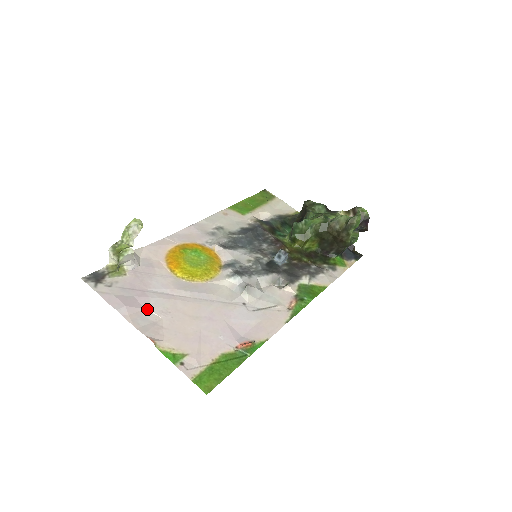
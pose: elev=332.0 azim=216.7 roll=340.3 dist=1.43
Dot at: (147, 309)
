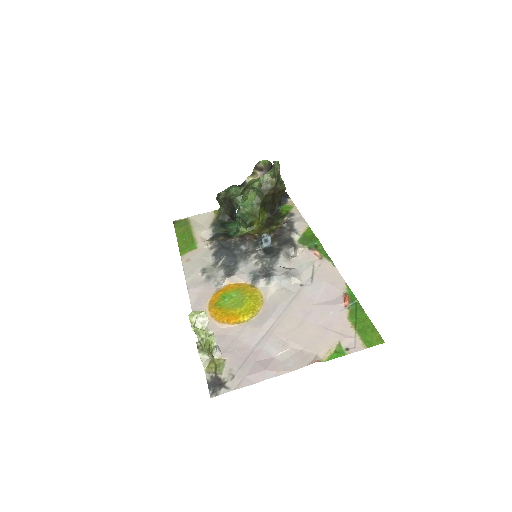
Dot at: (275, 356)
